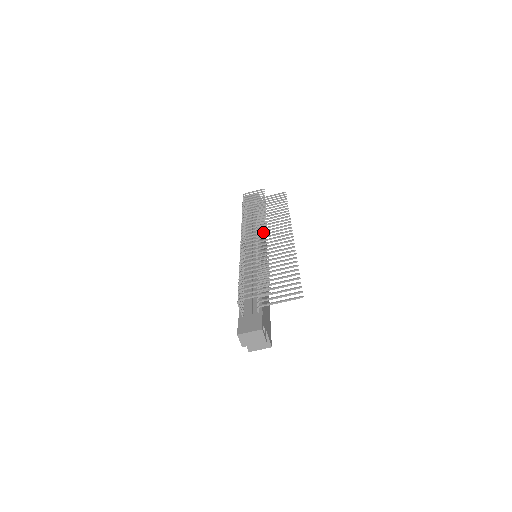
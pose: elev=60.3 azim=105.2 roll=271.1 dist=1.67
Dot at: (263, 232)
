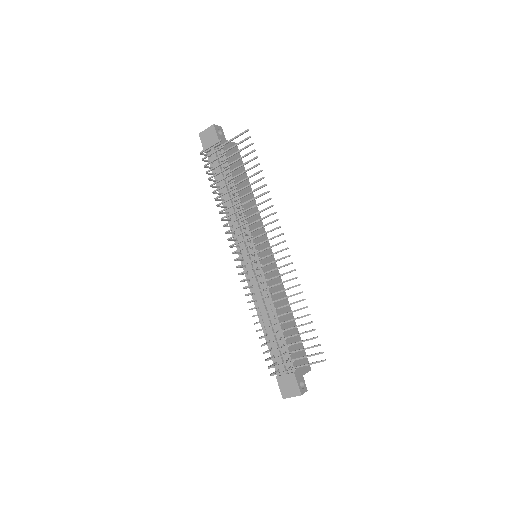
Dot at: occluded
